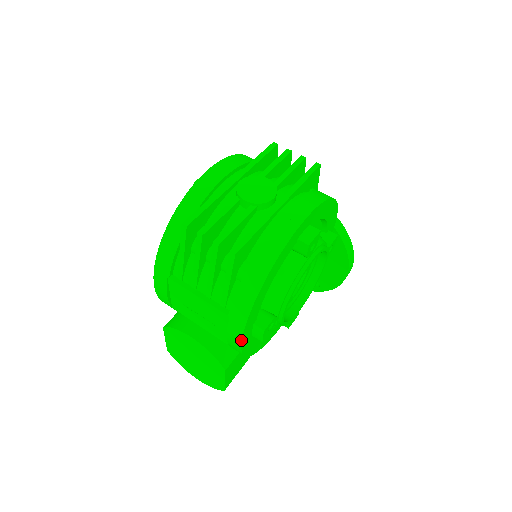
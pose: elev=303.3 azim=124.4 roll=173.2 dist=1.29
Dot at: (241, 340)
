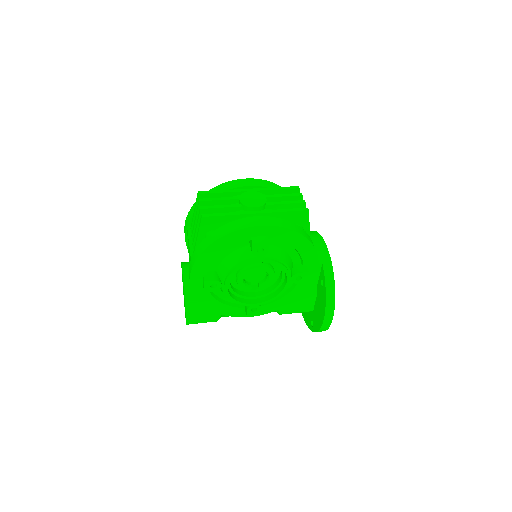
Dot at: (190, 278)
